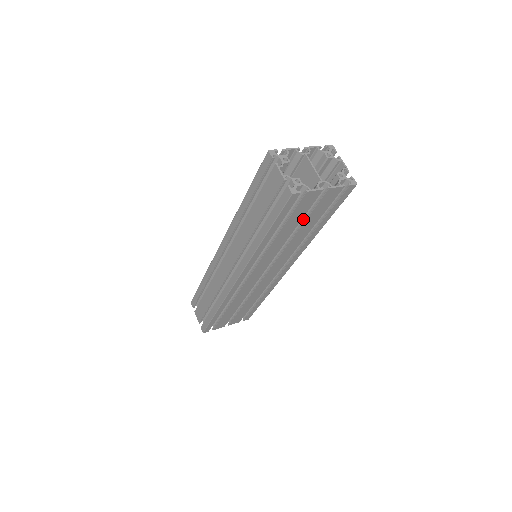
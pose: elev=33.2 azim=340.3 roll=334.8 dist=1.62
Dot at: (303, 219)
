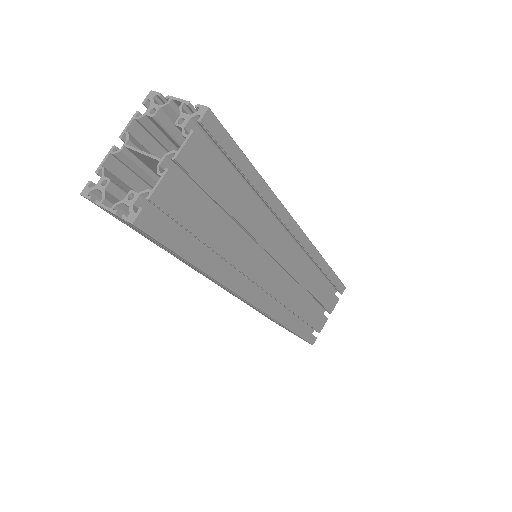
Dot at: occluded
